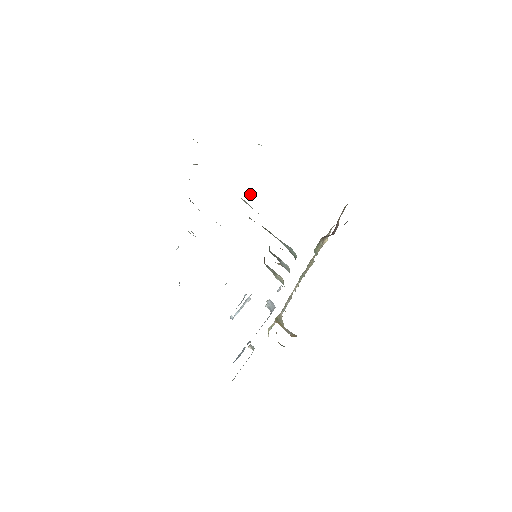
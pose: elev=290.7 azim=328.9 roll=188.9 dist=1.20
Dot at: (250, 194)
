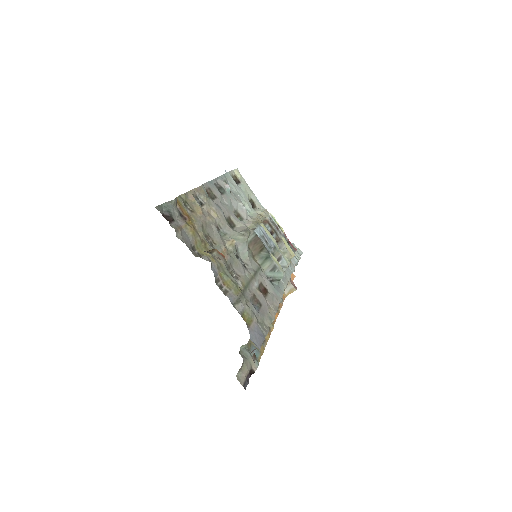
Dot at: (234, 250)
